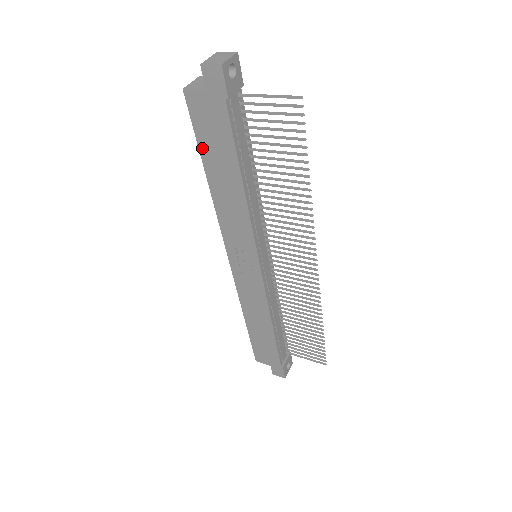
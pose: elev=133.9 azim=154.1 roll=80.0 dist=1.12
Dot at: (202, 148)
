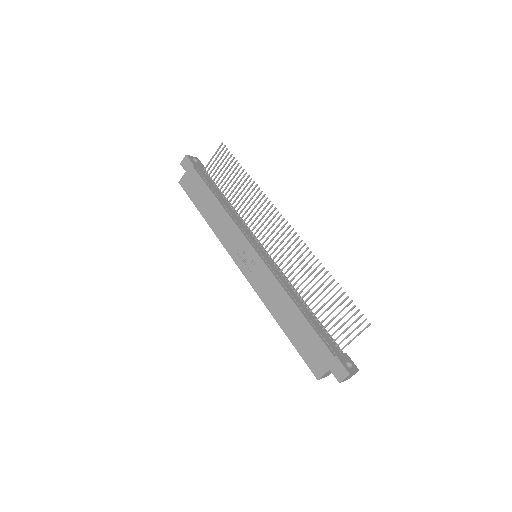
Dot at: (195, 203)
